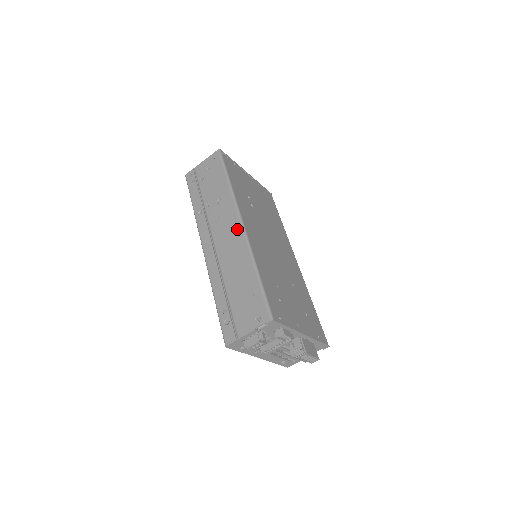
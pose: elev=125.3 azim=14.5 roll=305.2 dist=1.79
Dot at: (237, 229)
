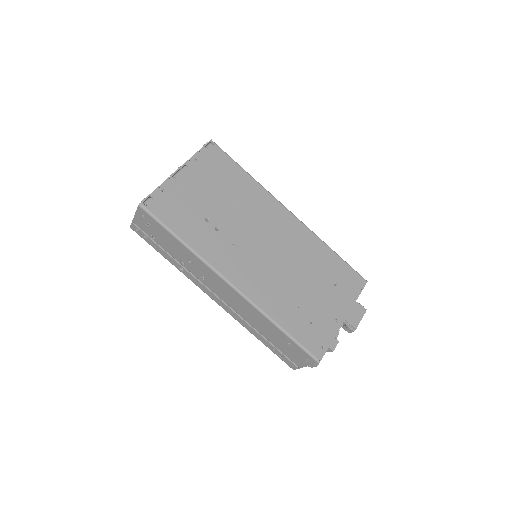
Dot at: (231, 291)
